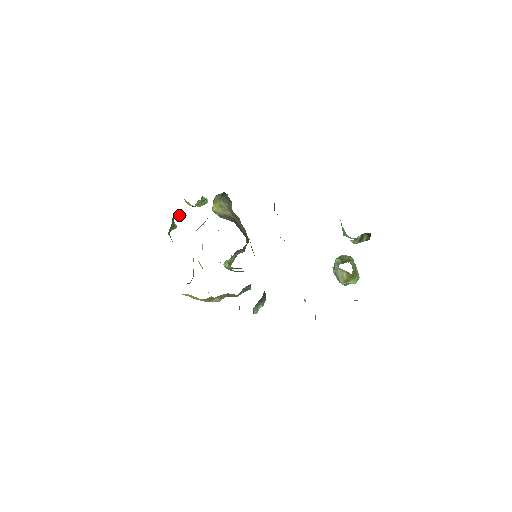
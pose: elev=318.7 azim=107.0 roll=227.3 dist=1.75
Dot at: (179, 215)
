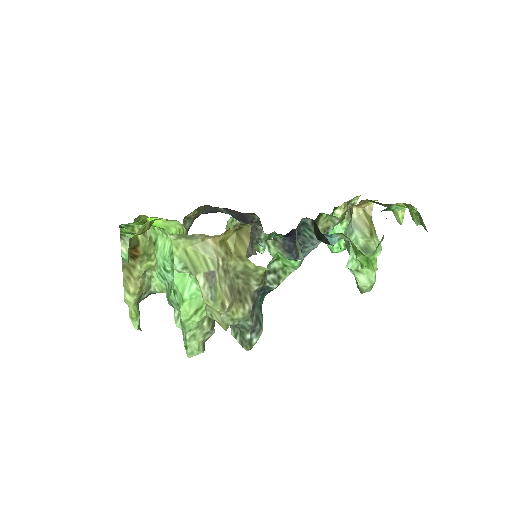
Dot at: occluded
